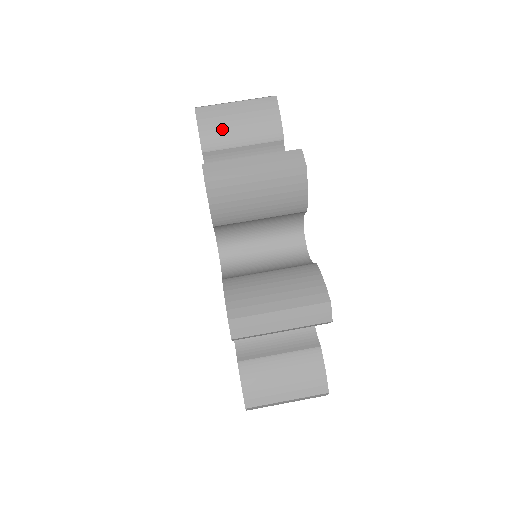
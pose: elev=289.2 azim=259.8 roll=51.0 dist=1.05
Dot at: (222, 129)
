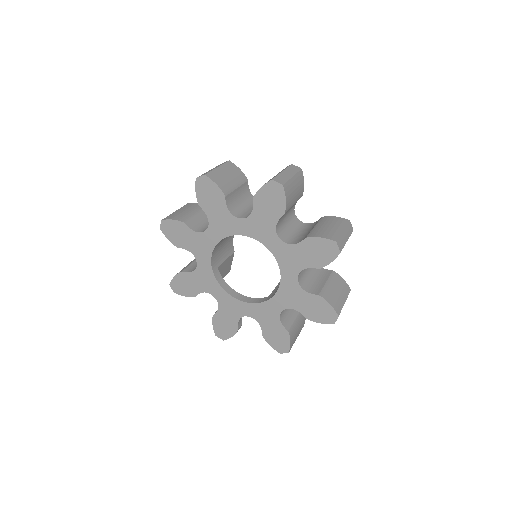
Dot at: (182, 215)
